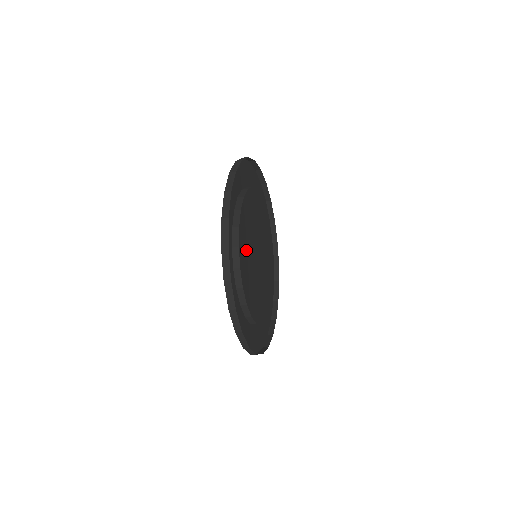
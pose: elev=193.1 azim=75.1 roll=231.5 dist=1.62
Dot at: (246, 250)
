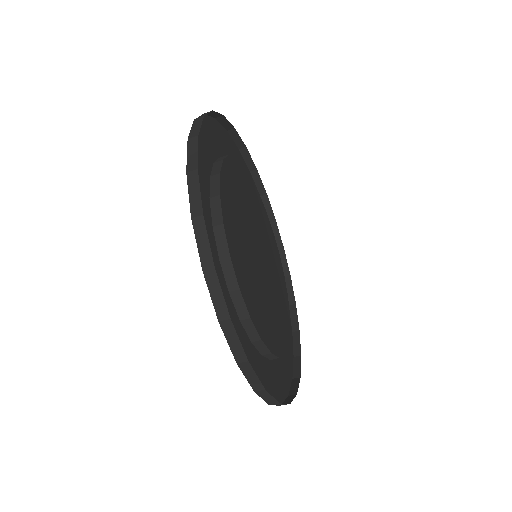
Dot at: (235, 204)
